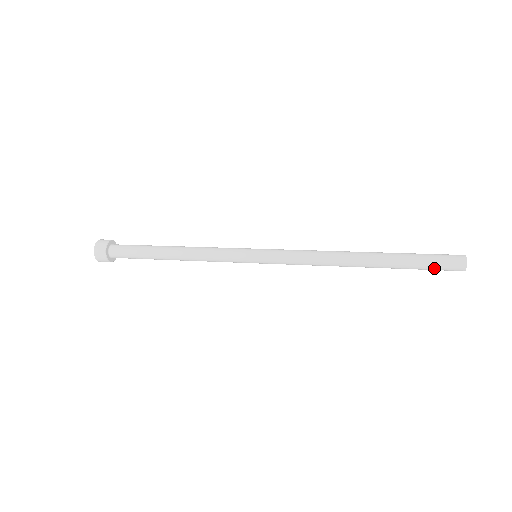
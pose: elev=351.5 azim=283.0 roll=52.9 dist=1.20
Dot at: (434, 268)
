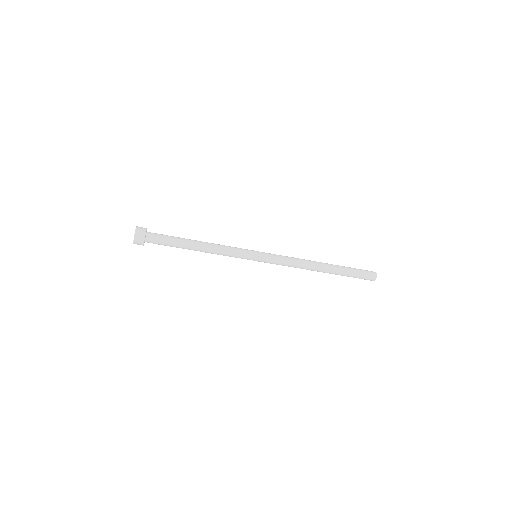
Dot at: (361, 271)
